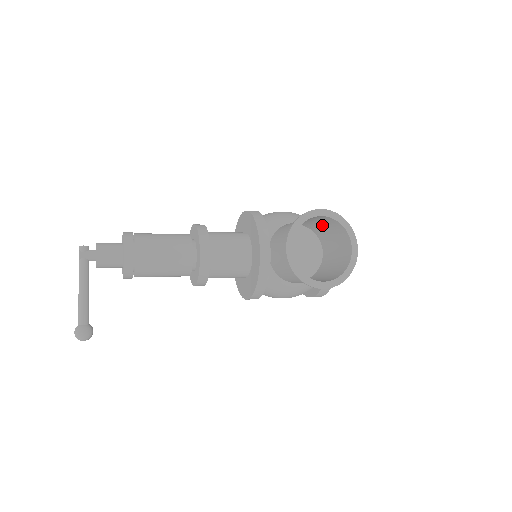
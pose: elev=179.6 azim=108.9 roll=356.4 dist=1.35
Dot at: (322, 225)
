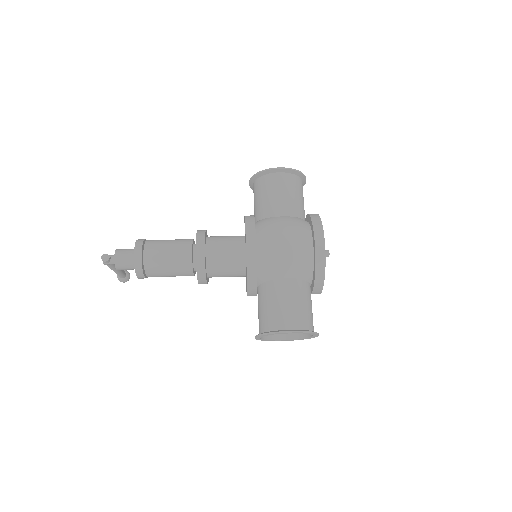
Dot at: (301, 306)
